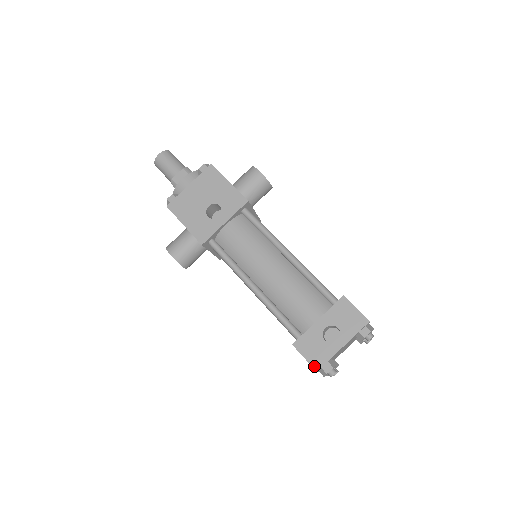
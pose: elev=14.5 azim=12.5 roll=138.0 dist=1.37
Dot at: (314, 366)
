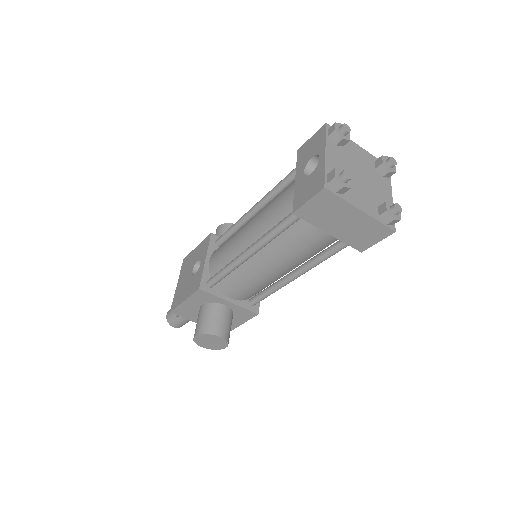
Dot at: (319, 190)
